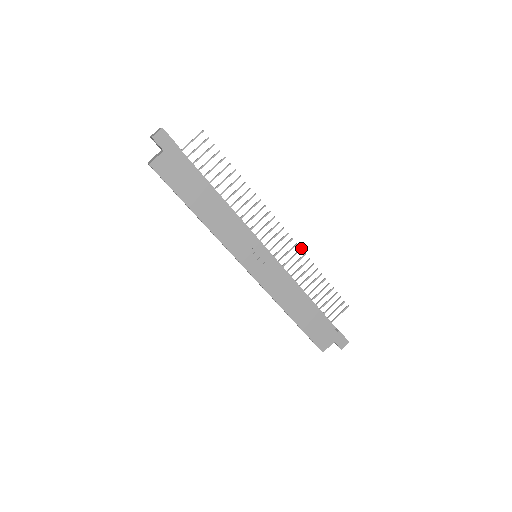
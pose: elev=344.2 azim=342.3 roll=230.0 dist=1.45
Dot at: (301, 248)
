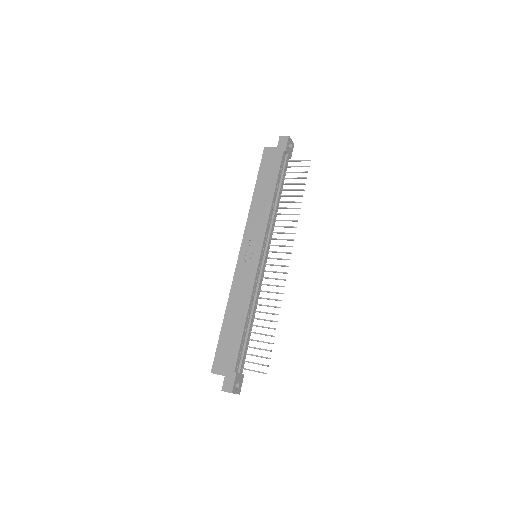
Dot at: occluded
